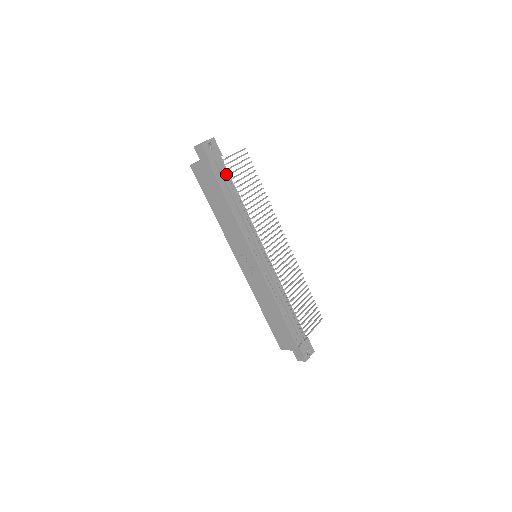
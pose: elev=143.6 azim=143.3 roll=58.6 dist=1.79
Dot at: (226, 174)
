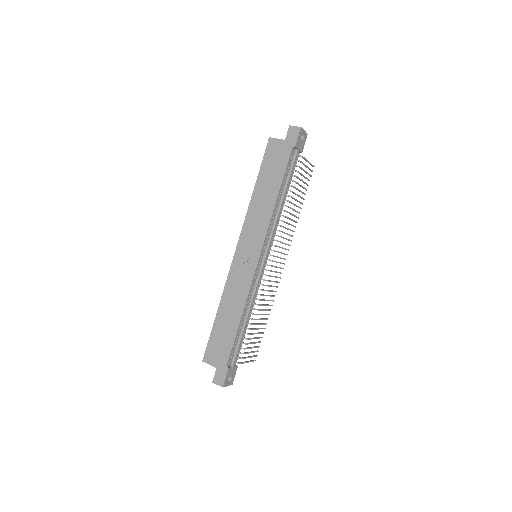
Dot at: (293, 169)
